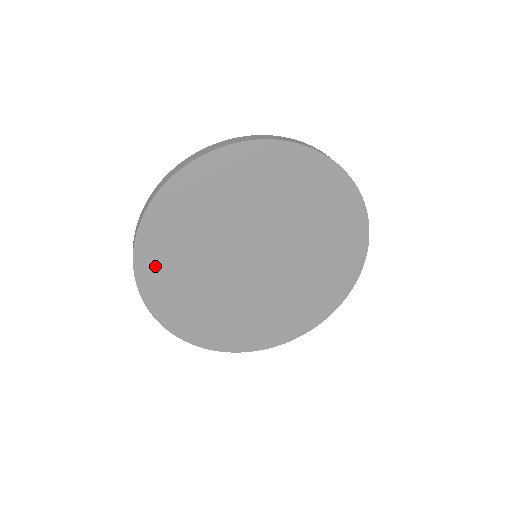
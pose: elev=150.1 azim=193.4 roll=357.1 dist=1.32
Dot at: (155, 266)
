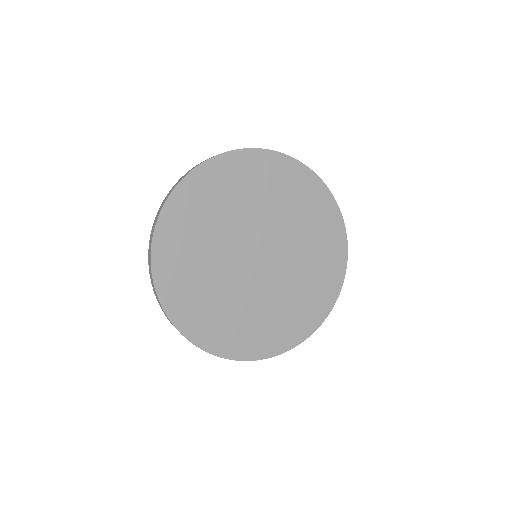
Dot at: (170, 250)
